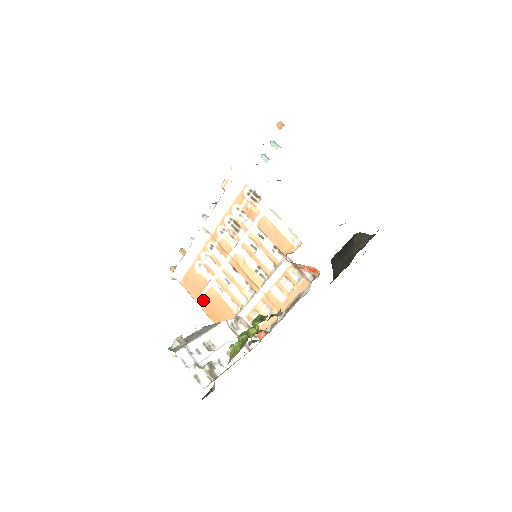
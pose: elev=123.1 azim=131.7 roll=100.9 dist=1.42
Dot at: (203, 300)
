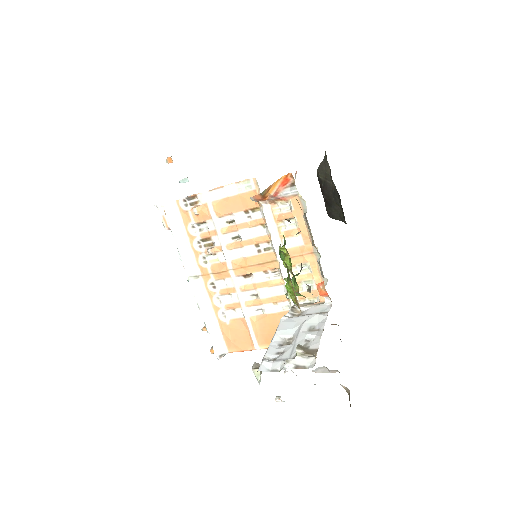
Dot at: (258, 339)
